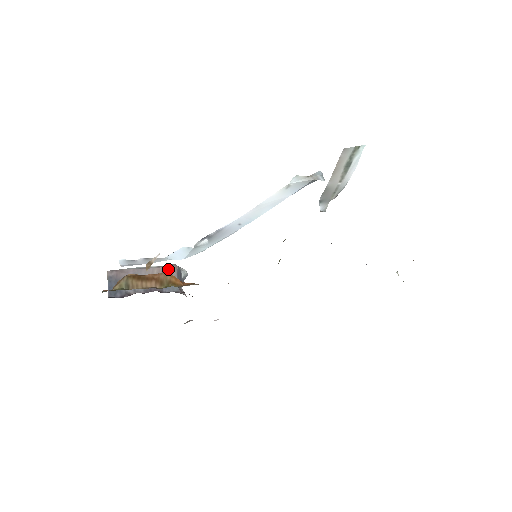
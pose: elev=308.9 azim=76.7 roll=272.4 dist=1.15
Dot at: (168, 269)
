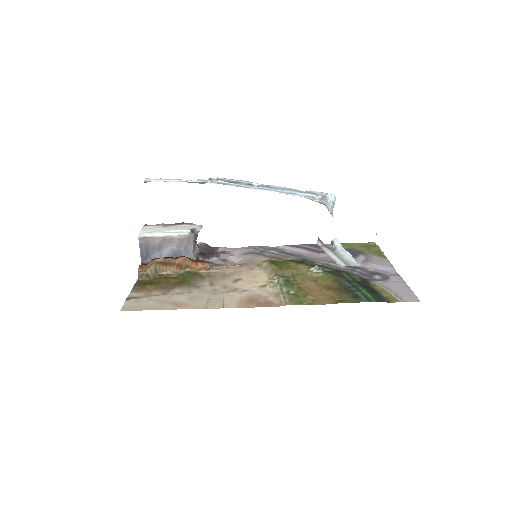
Dot at: (186, 240)
